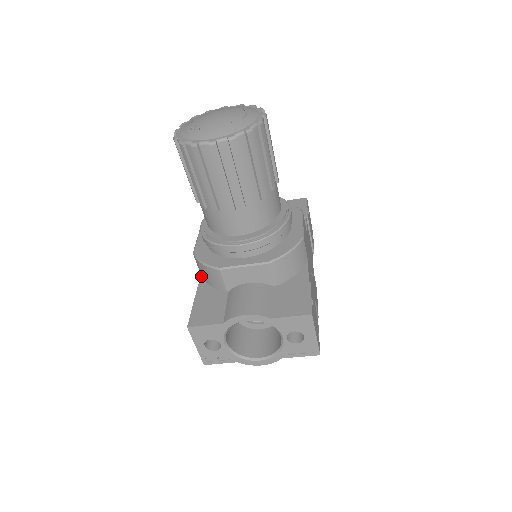
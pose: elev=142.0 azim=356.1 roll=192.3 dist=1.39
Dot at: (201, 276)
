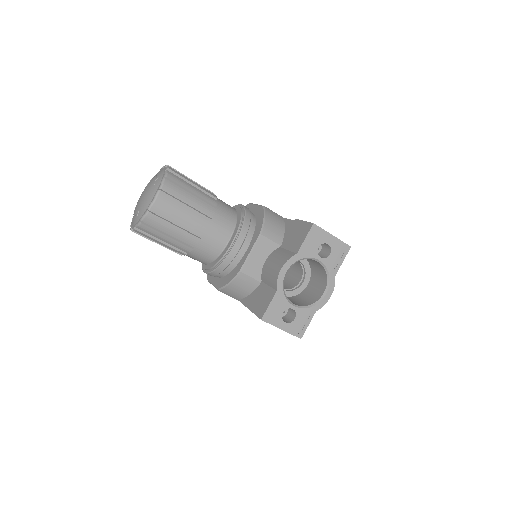
Dot at: (239, 300)
